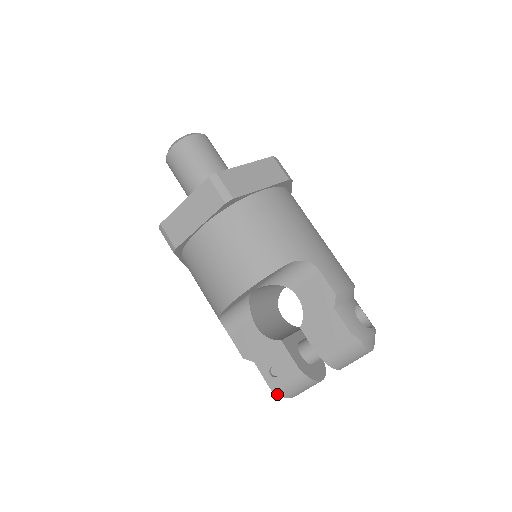
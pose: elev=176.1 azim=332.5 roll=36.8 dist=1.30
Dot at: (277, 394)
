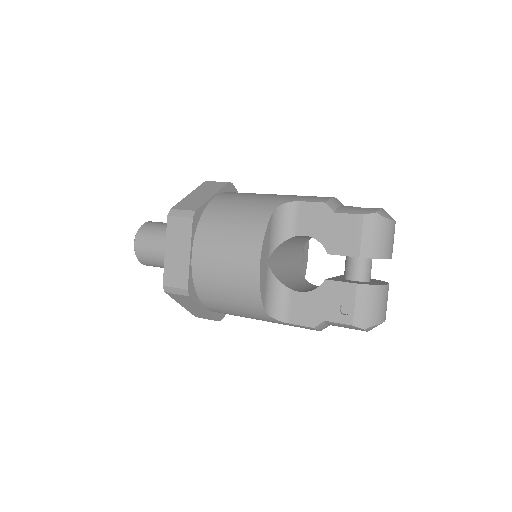
Dot at: (366, 327)
